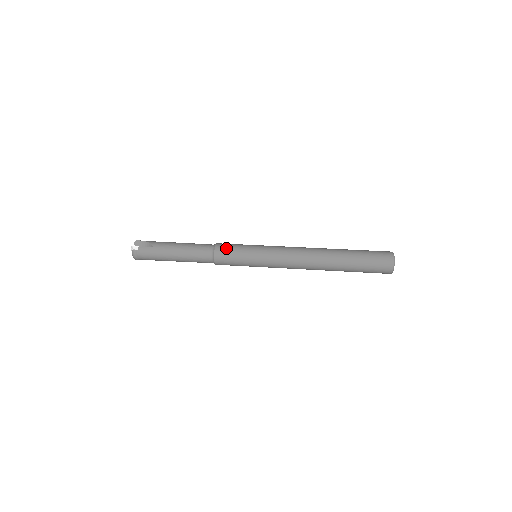
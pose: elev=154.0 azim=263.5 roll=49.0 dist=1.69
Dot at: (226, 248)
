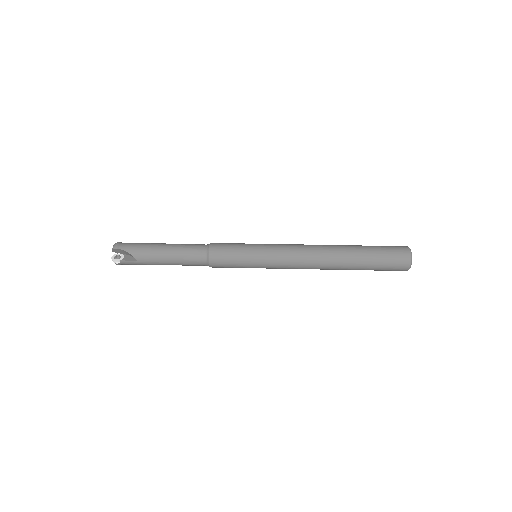
Dot at: (222, 261)
